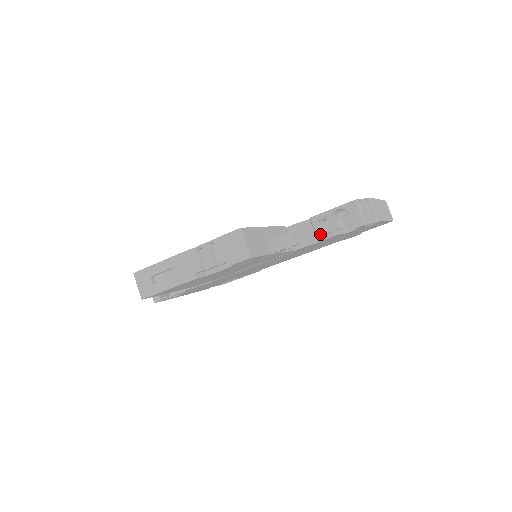
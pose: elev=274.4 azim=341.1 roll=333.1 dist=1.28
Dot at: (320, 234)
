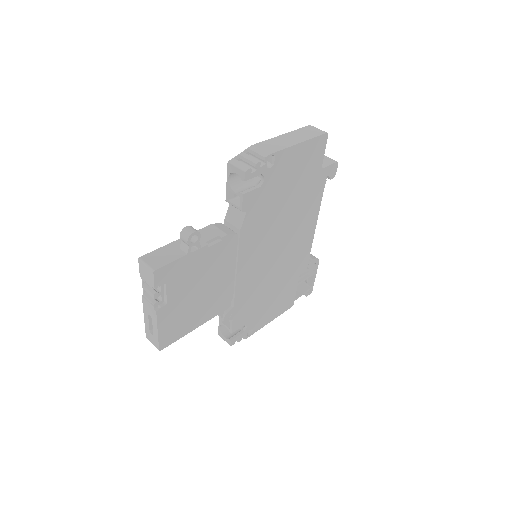
Dot at: (239, 206)
